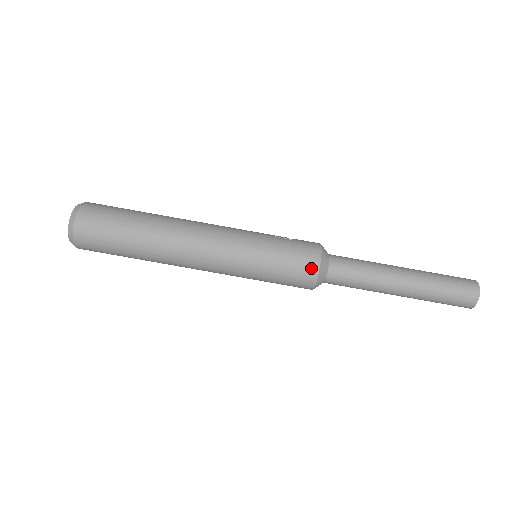
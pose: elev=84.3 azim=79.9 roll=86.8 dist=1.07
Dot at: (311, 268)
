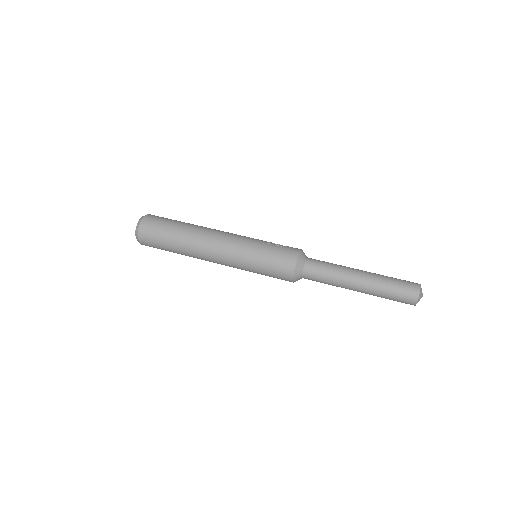
Dot at: (289, 267)
